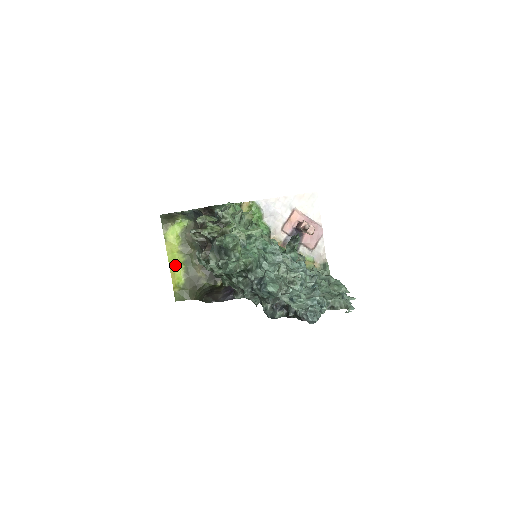
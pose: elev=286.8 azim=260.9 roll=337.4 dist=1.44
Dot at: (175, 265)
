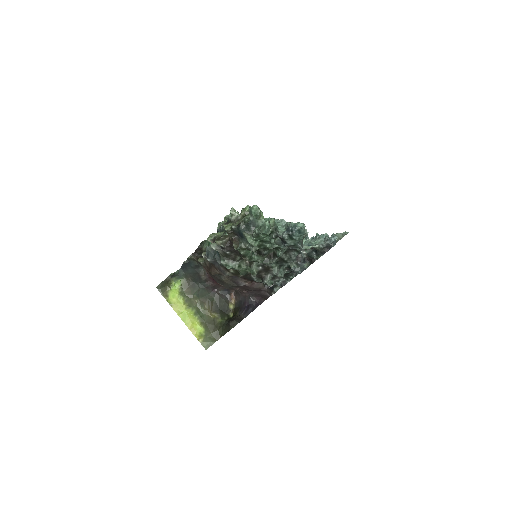
Dot at: (189, 320)
